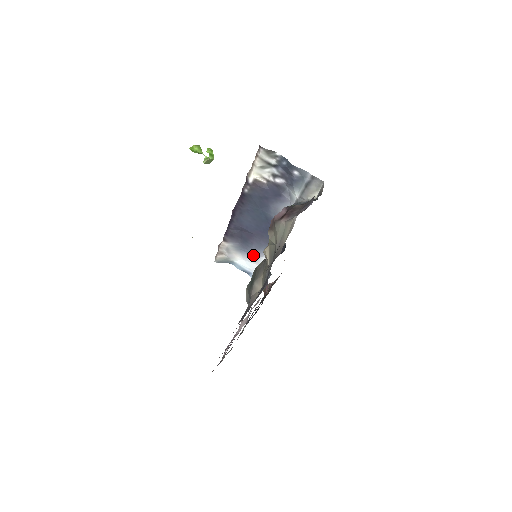
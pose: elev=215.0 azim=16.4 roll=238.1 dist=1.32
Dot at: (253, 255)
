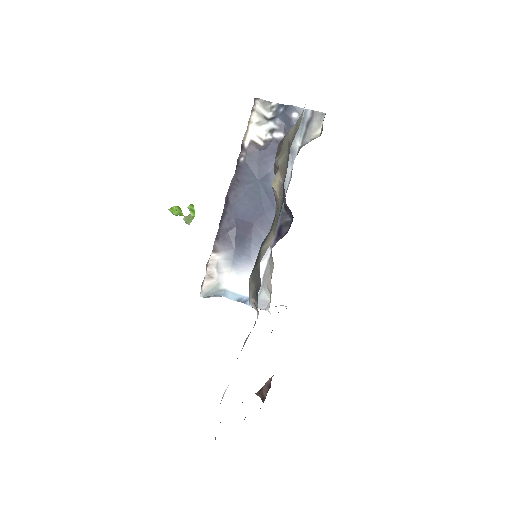
Dot at: (251, 261)
